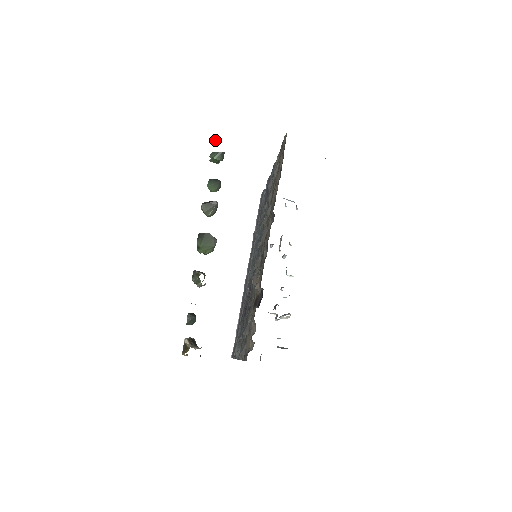
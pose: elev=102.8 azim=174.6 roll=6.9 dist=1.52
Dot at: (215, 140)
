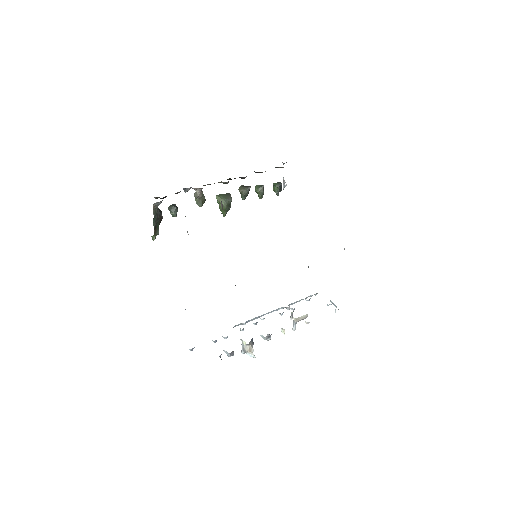
Dot at: occluded
